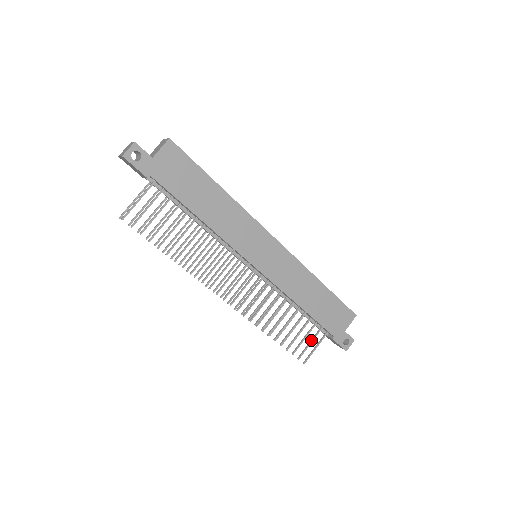
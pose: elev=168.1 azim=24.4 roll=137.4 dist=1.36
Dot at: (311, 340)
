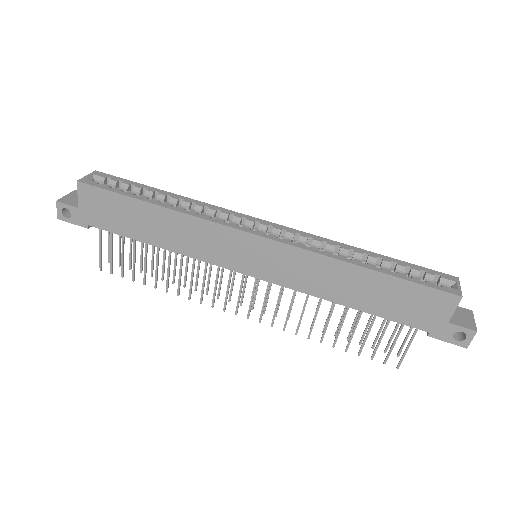
Dot at: (394, 339)
